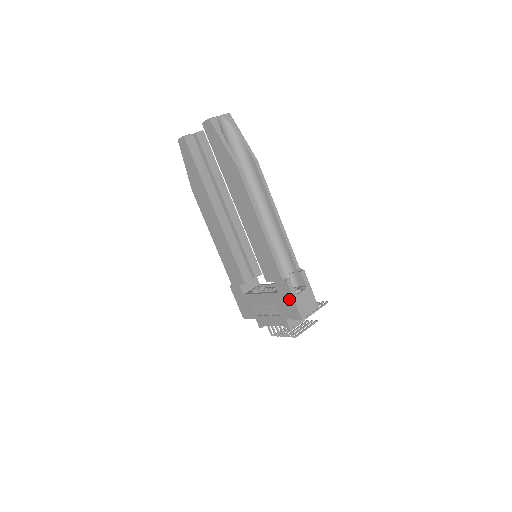
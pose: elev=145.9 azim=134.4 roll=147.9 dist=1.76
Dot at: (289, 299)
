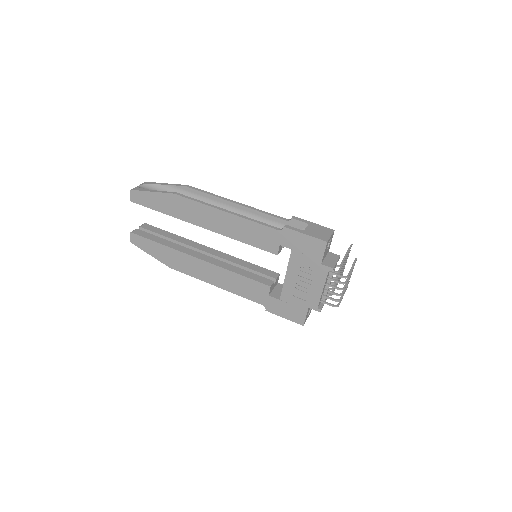
Dot at: (302, 240)
